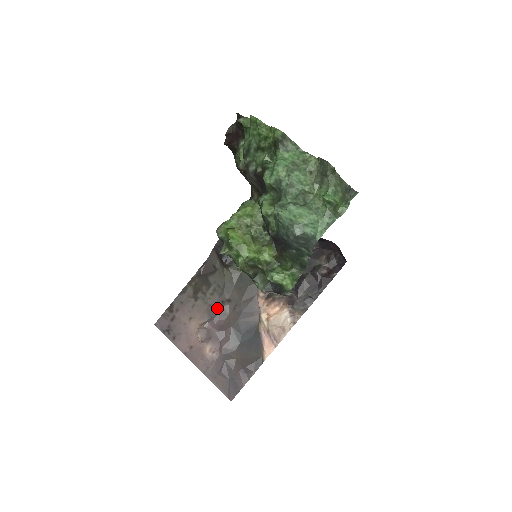
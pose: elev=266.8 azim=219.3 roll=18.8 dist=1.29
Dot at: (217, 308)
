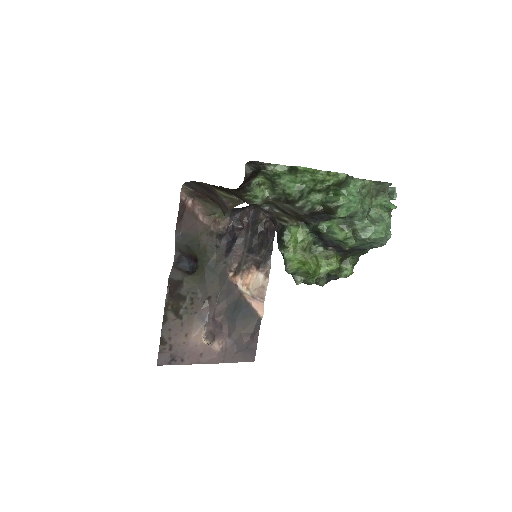
Dot at: (204, 311)
